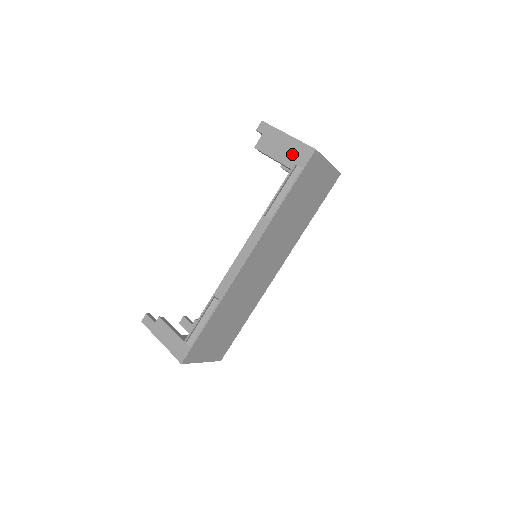
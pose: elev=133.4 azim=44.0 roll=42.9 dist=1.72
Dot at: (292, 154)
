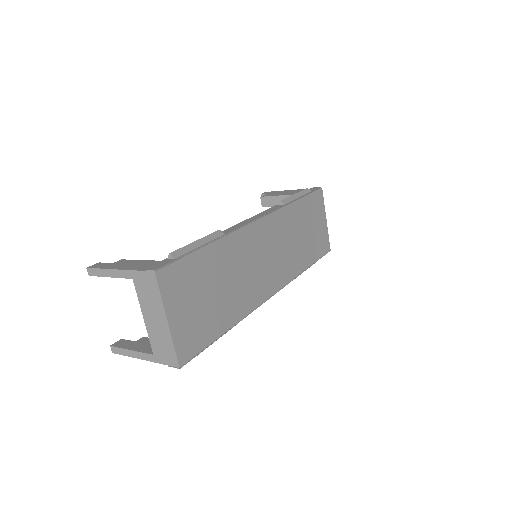
Dot at: occluded
